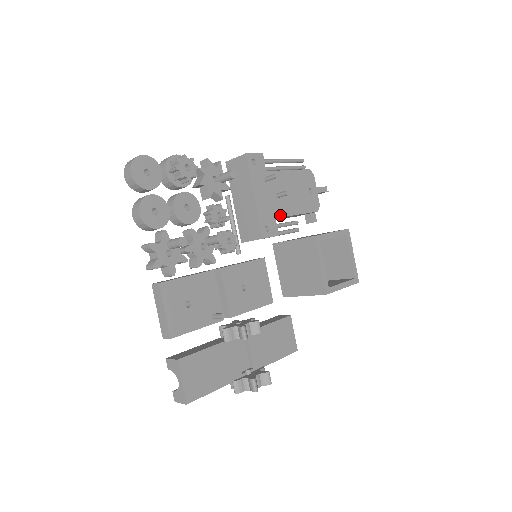
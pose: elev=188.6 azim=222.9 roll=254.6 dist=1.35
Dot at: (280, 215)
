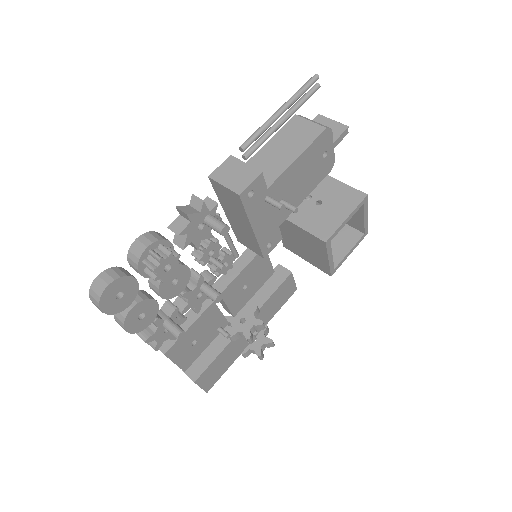
Dot at: (284, 218)
